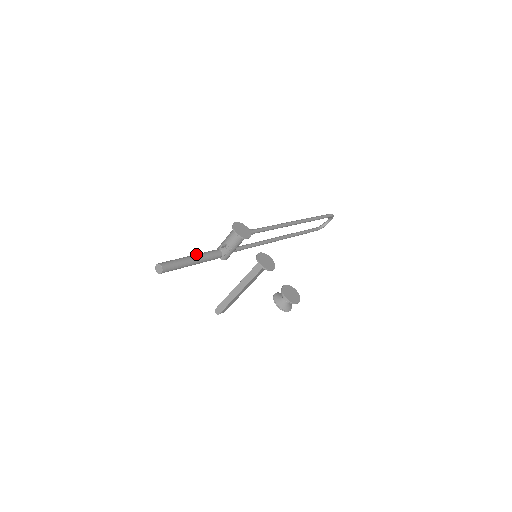
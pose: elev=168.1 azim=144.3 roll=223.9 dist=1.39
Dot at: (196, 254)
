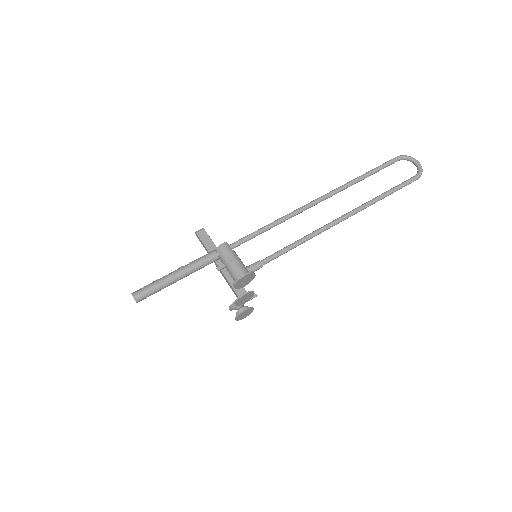
Dot at: (186, 273)
